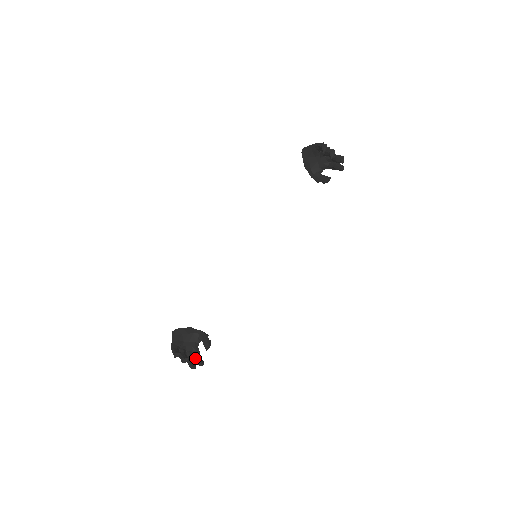
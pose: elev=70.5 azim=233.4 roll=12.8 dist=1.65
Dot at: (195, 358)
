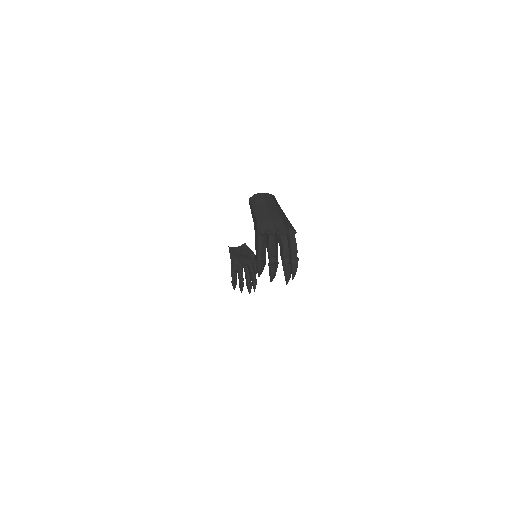
Dot at: (250, 276)
